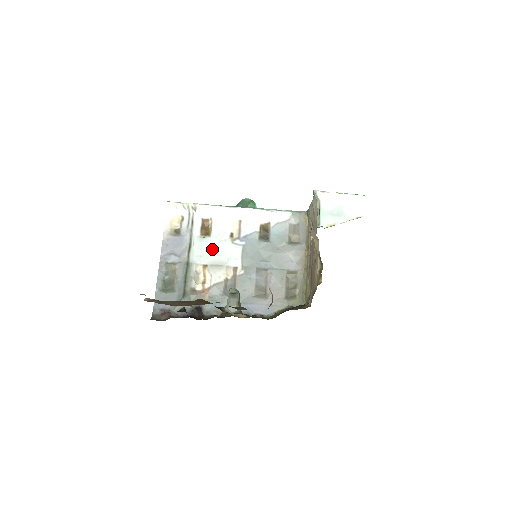
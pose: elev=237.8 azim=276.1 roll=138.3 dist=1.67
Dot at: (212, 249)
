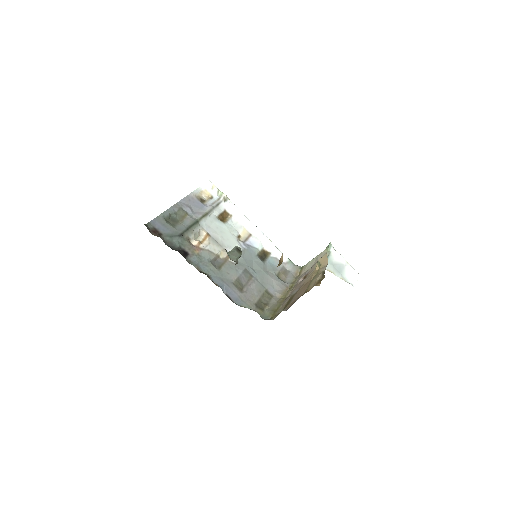
Dot at: (220, 231)
